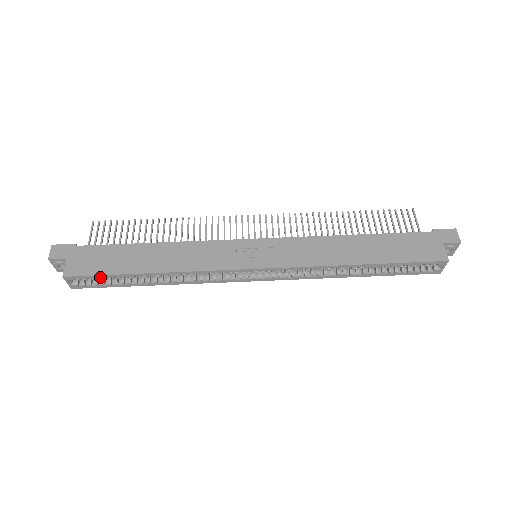
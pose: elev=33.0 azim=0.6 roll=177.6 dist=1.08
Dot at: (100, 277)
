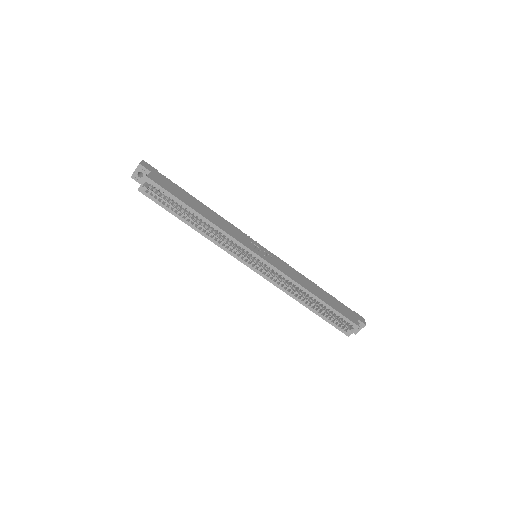
Dot at: (168, 194)
